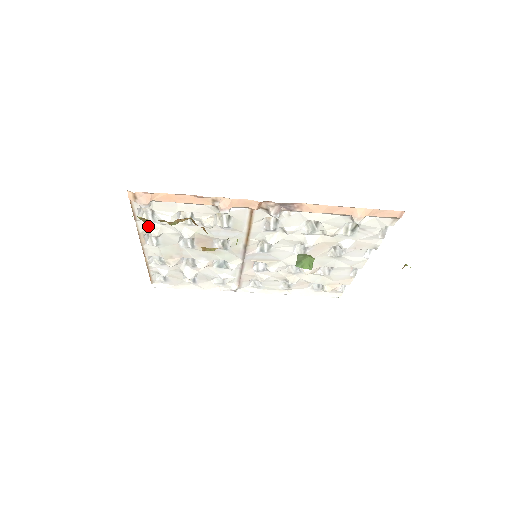
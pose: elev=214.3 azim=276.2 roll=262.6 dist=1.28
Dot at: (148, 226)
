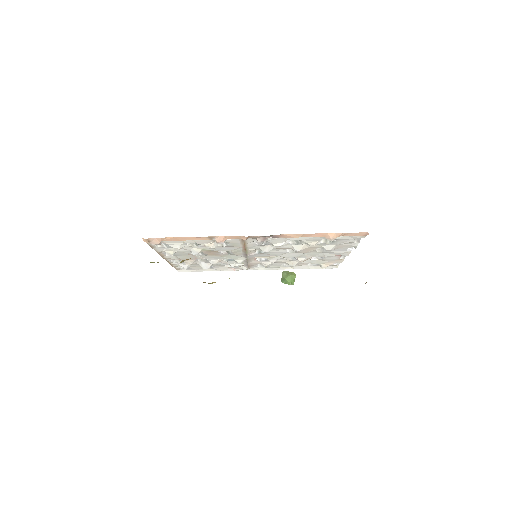
Dot at: (164, 249)
